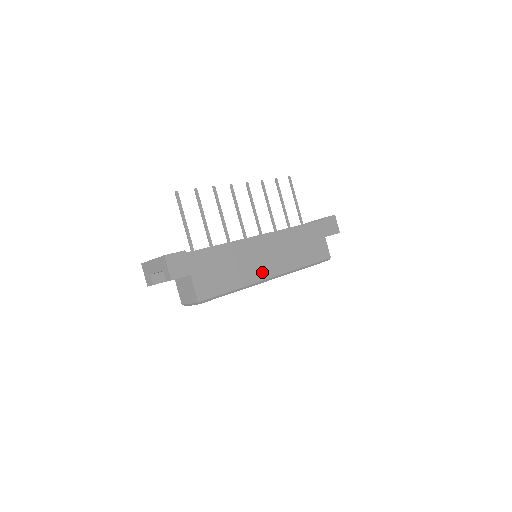
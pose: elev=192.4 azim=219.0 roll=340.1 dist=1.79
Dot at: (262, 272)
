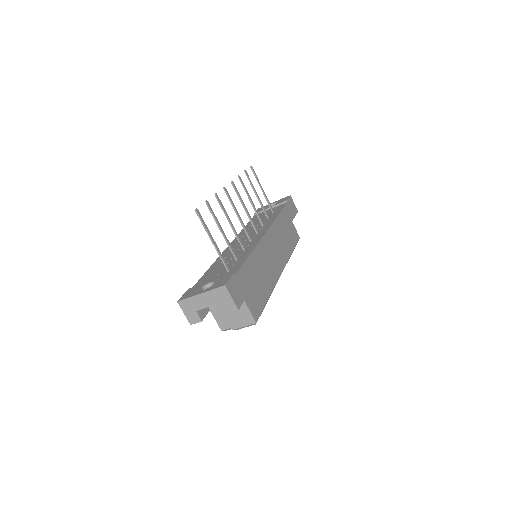
Dot at: (275, 271)
